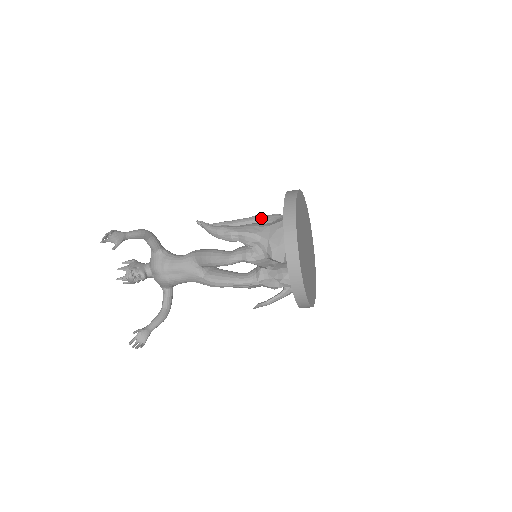
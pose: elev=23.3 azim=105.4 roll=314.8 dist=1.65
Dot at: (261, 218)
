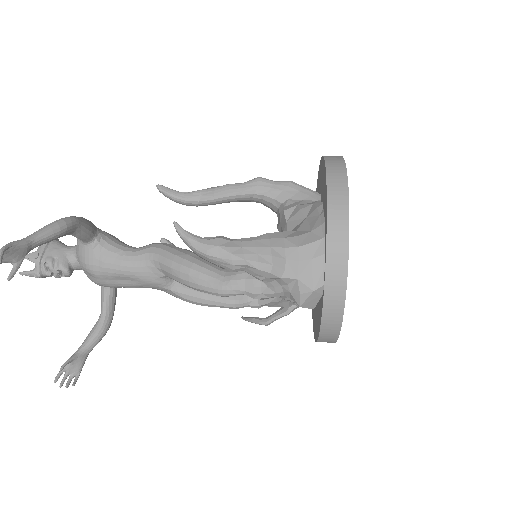
Dot at: (266, 187)
